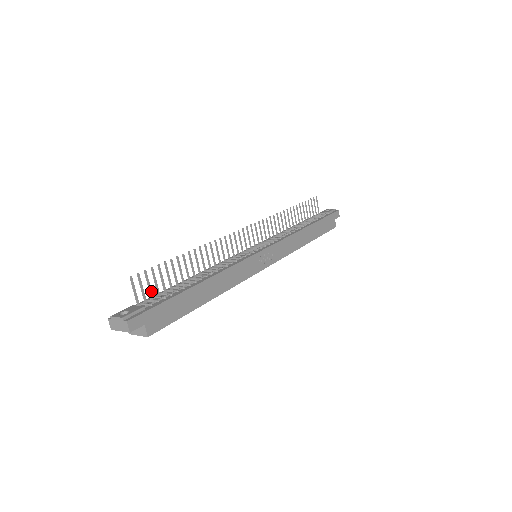
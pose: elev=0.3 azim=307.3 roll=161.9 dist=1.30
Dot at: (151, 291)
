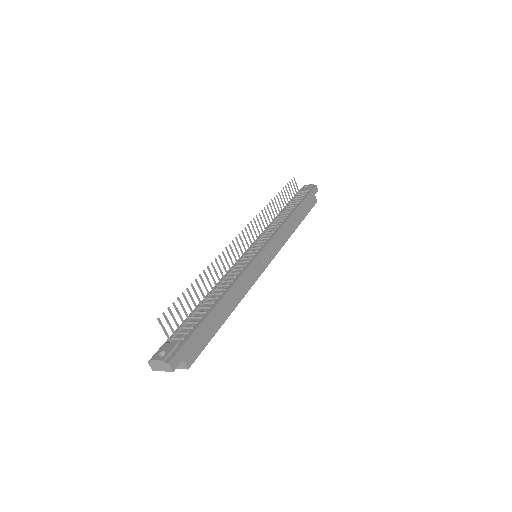
Dot at: (178, 324)
